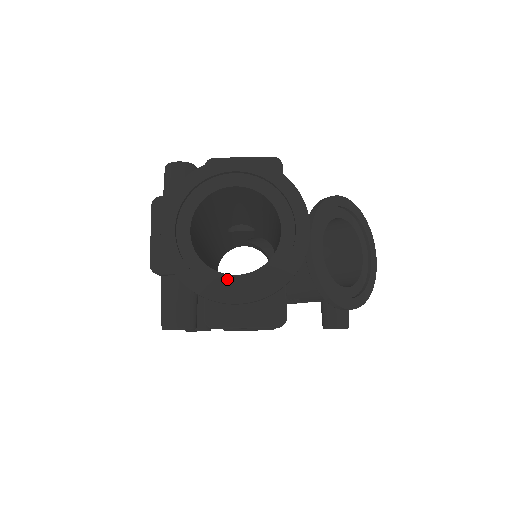
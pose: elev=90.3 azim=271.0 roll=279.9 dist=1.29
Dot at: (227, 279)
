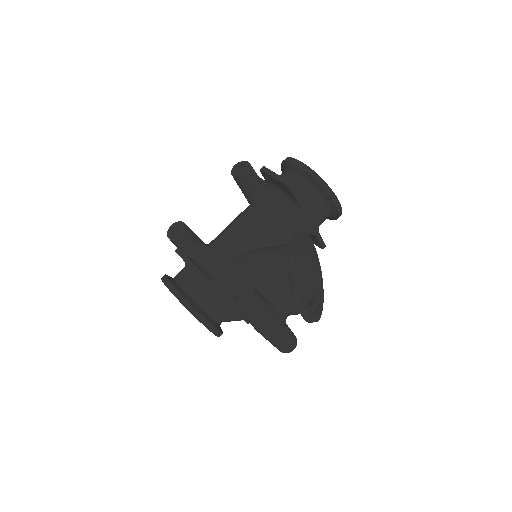
Dot at: occluded
